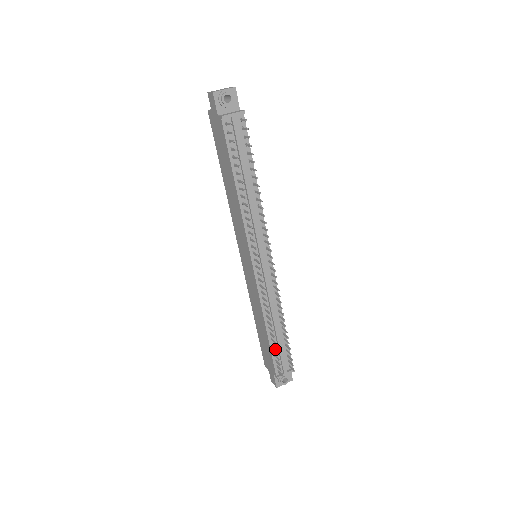
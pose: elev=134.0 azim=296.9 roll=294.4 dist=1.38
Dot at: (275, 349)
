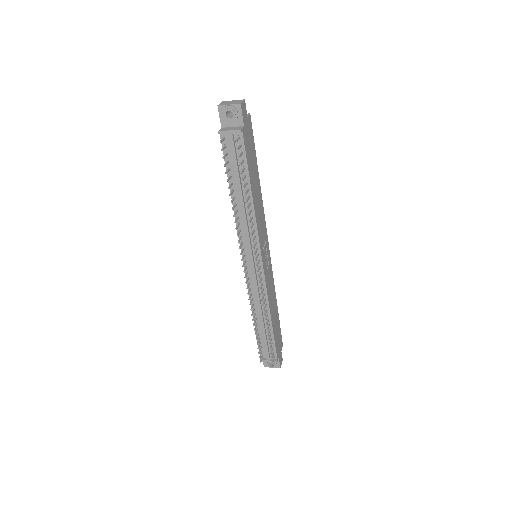
Dot at: (261, 338)
